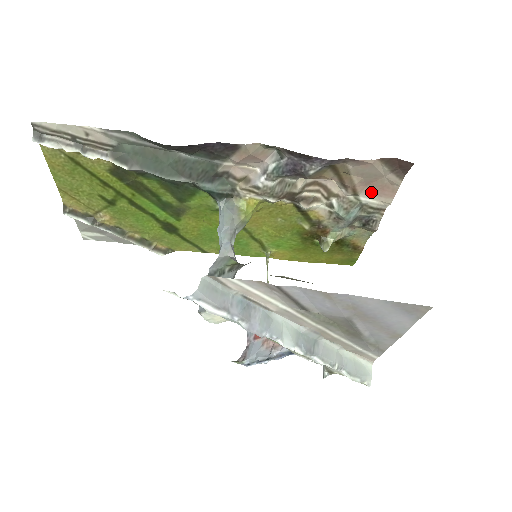
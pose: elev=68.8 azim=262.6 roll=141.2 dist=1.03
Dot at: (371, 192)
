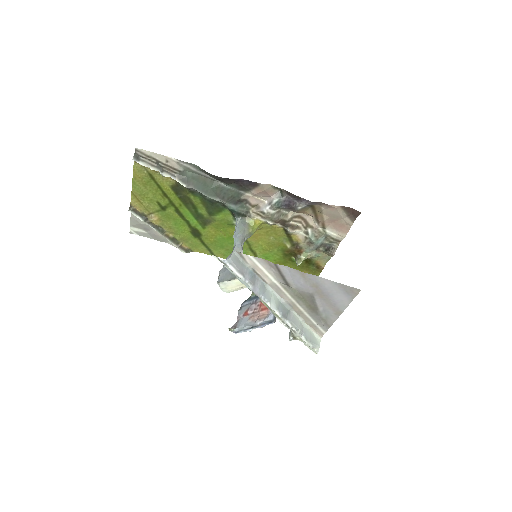
Dot at: (333, 228)
